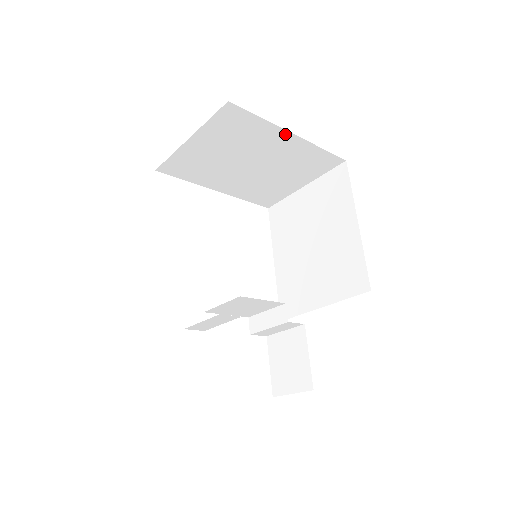
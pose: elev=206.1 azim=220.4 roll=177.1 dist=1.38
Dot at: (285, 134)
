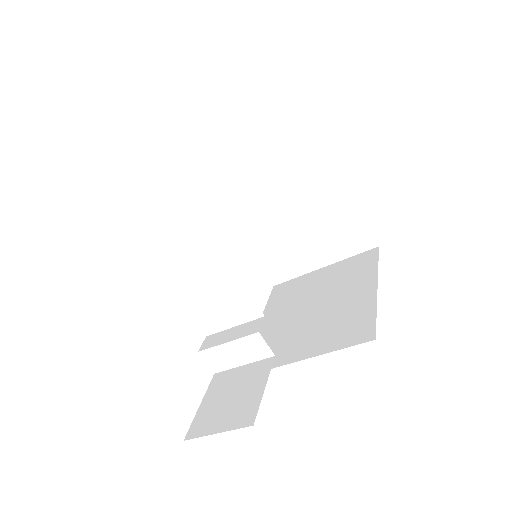
Dot at: (335, 174)
